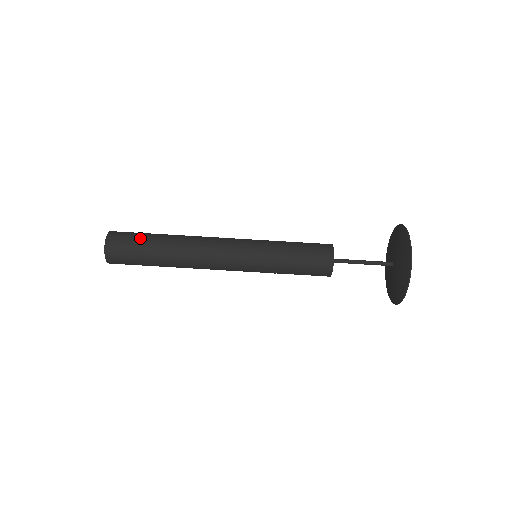
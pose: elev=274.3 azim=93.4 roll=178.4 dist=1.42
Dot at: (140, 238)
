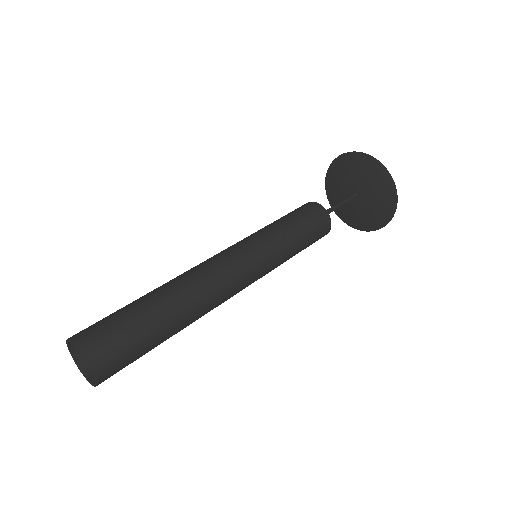
Dot at: occluded
